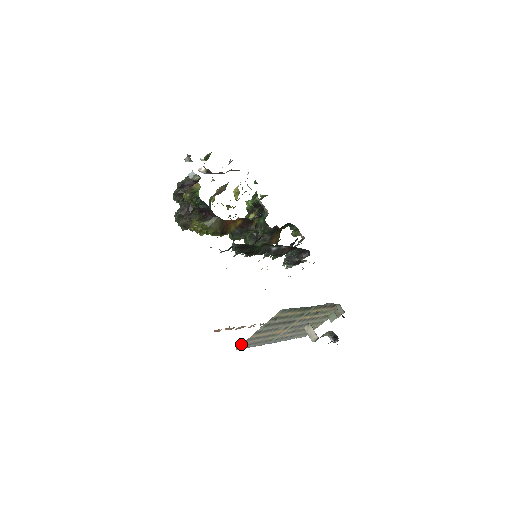
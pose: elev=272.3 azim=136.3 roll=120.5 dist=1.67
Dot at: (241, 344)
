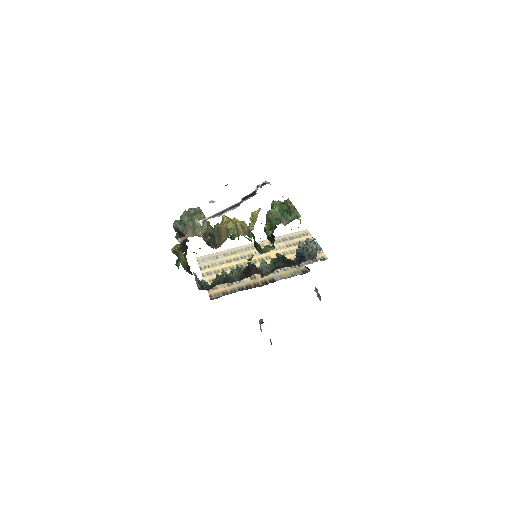
Dot at: occluded
